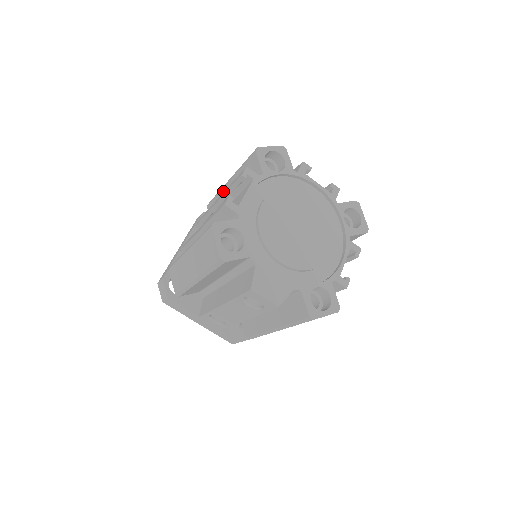
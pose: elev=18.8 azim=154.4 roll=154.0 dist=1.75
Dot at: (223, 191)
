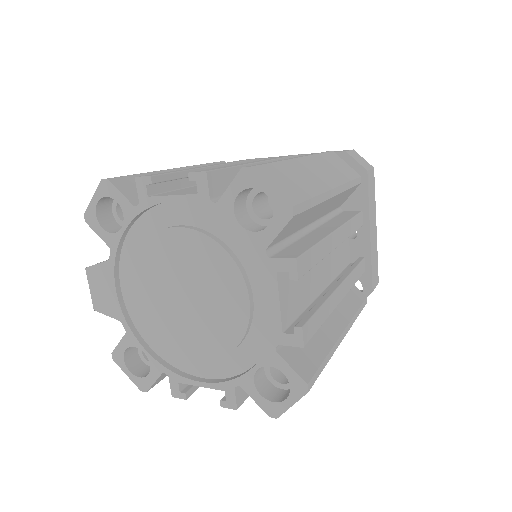
Dot at: occluded
